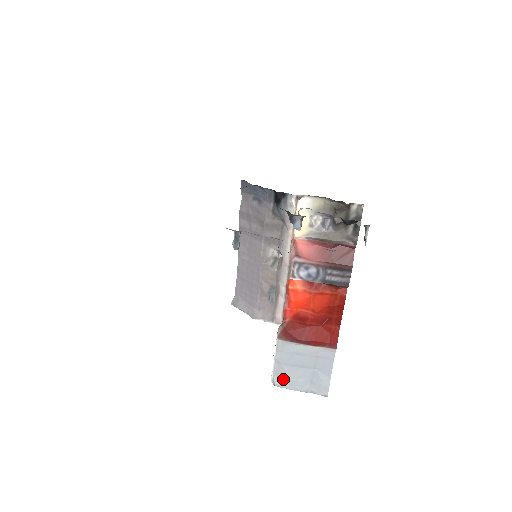
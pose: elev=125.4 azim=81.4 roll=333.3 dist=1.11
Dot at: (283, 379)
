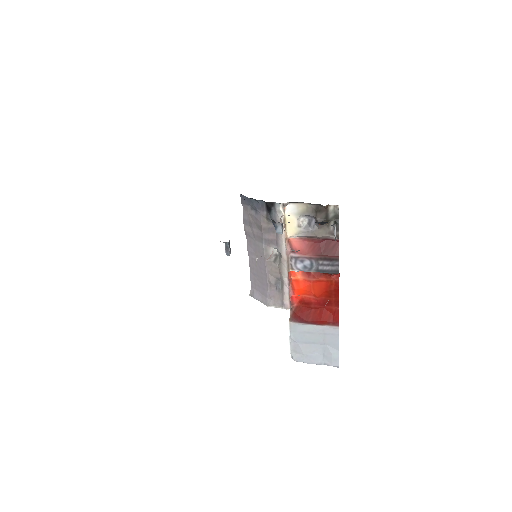
Dot at: (300, 355)
